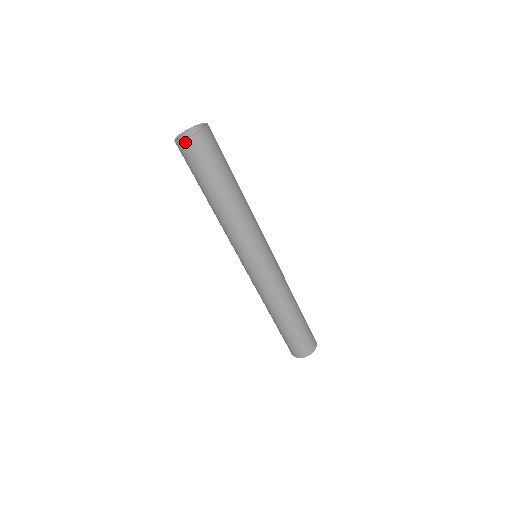
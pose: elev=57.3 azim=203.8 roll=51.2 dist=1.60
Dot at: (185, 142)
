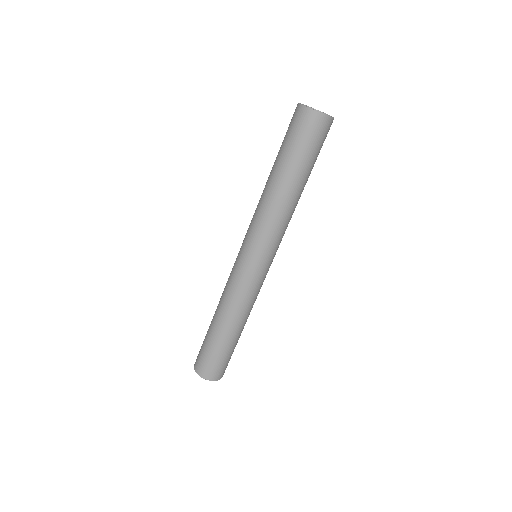
Dot at: (305, 109)
